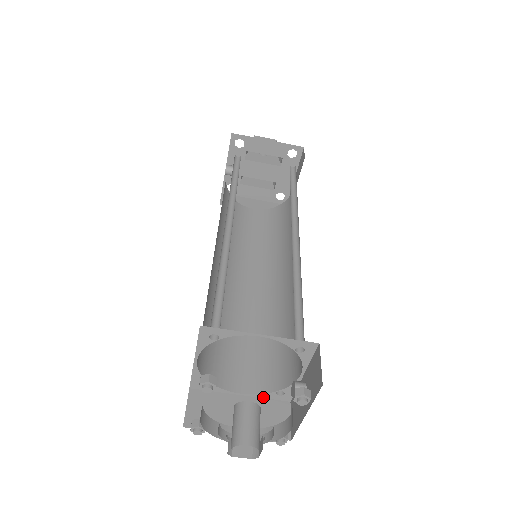
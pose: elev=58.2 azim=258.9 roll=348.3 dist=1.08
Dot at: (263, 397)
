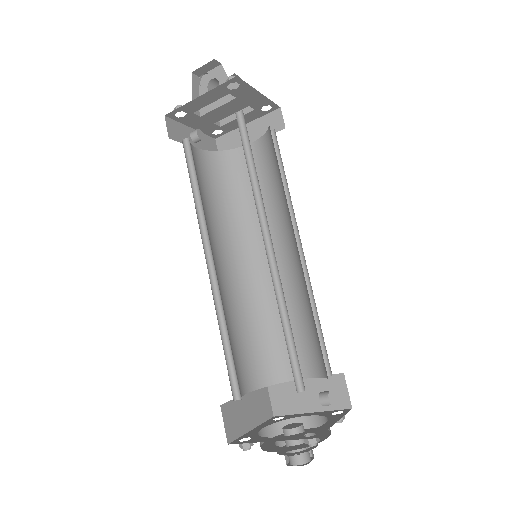
Dot at: occluded
